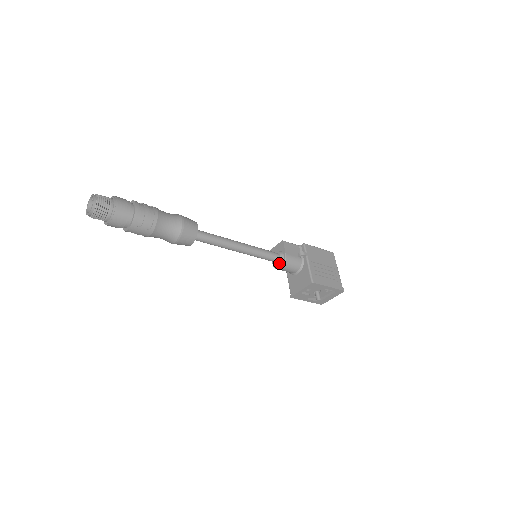
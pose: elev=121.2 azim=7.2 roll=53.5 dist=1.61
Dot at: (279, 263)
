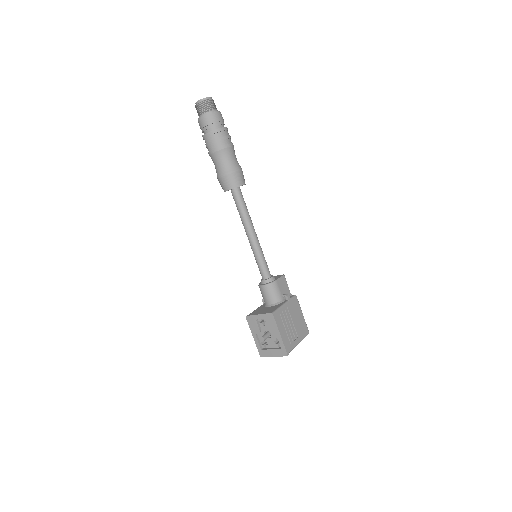
Dot at: (265, 281)
